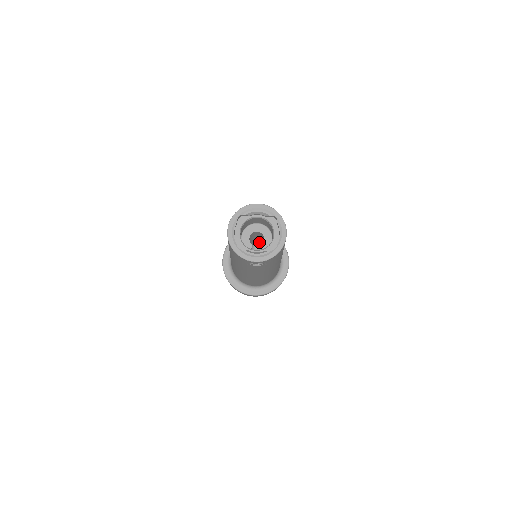
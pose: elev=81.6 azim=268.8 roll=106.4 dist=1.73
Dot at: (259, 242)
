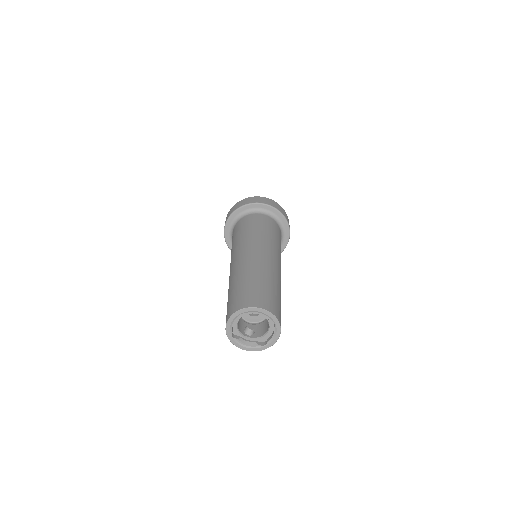
Dot at: occluded
